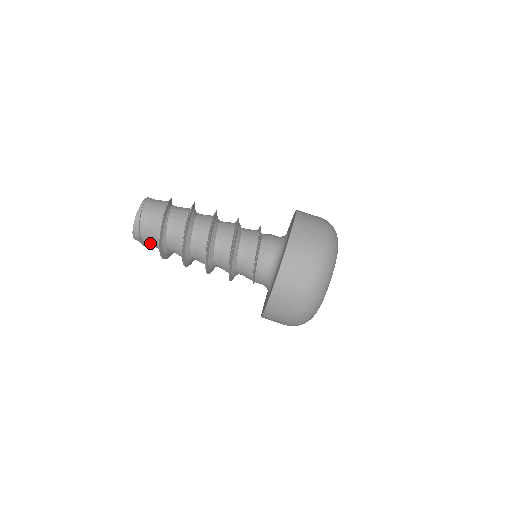
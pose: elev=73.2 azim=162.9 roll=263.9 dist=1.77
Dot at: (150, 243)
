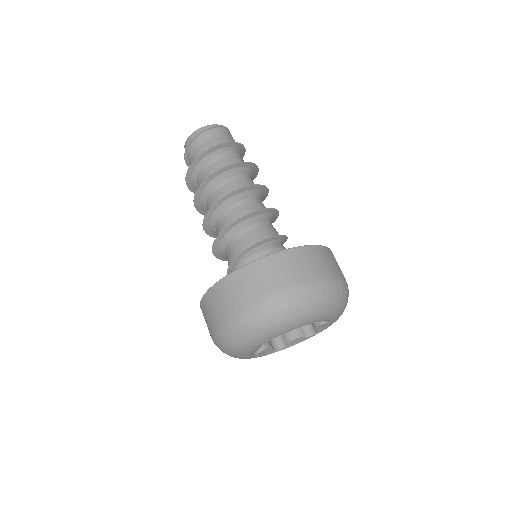
Dot at: (191, 158)
